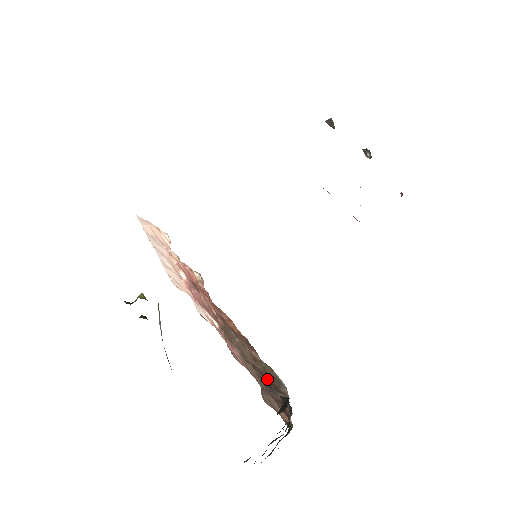
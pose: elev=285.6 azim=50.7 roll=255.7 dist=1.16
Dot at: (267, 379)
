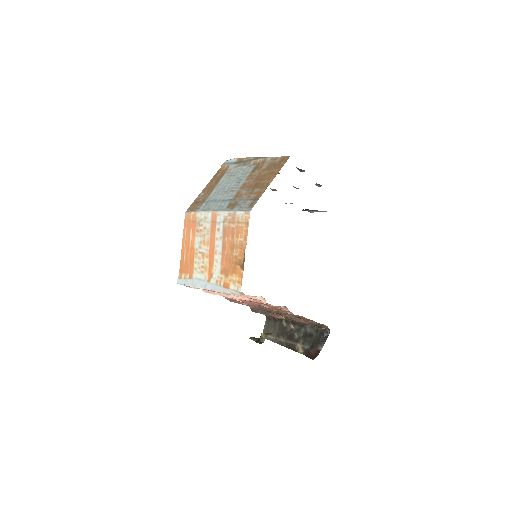
Dot at: (315, 326)
